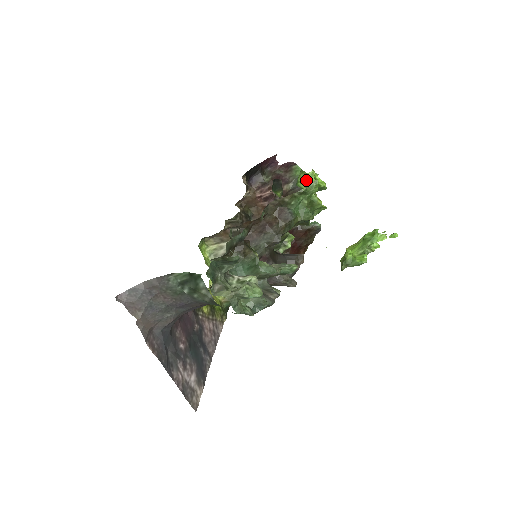
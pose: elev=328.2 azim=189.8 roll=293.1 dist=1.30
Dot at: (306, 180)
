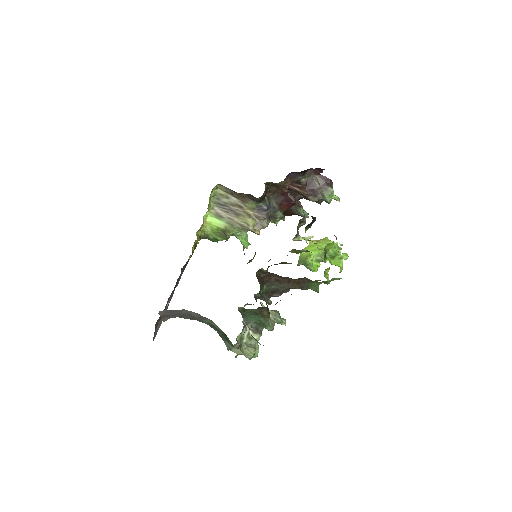
Dot at: (334, 259)
